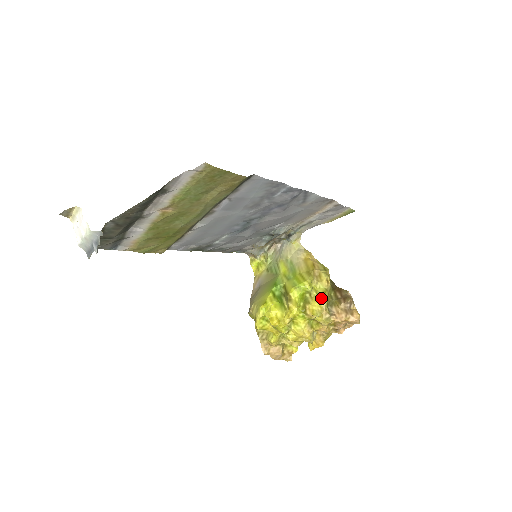
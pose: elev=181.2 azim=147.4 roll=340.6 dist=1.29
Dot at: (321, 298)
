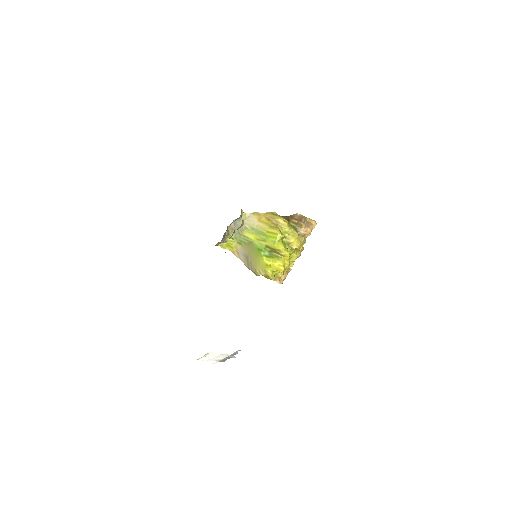
Dot at: (292, 234)
